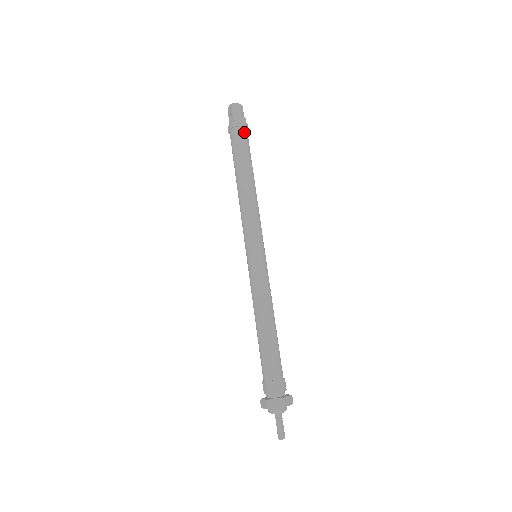
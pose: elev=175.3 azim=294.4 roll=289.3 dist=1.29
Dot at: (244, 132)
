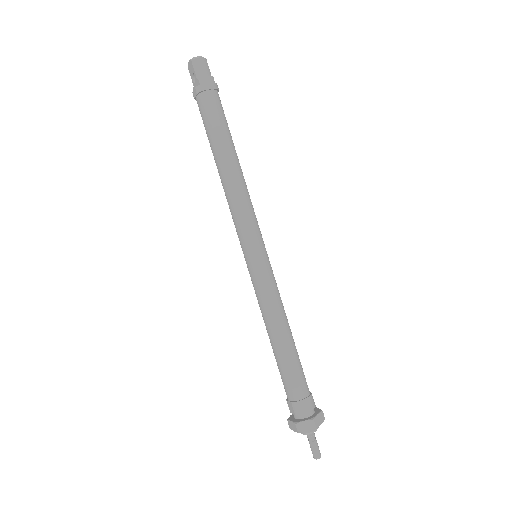
Dot at: (214, 97)
